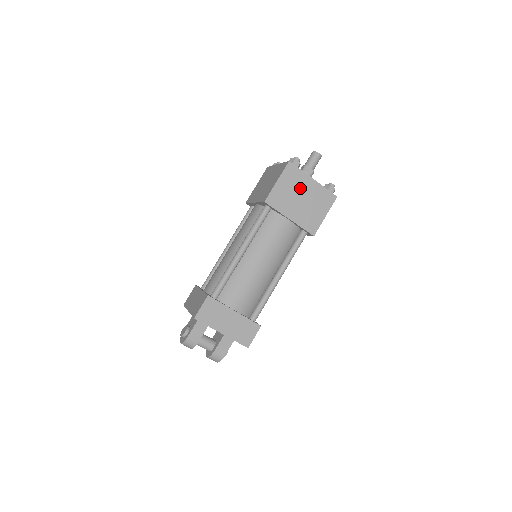
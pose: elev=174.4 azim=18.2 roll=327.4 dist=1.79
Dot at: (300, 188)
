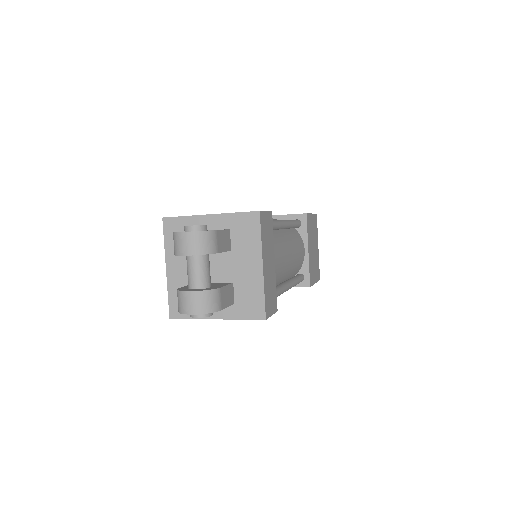
Dot at: (315, 240)
